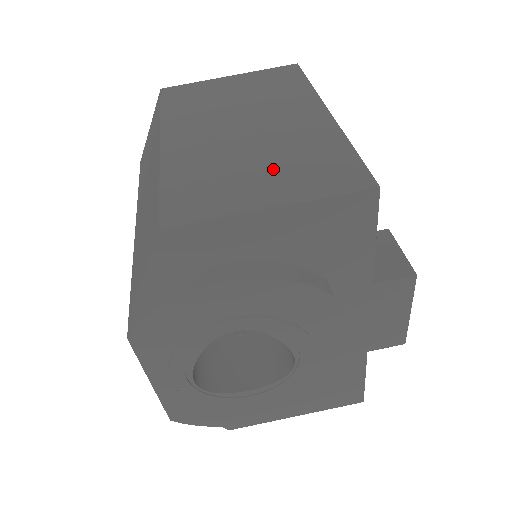
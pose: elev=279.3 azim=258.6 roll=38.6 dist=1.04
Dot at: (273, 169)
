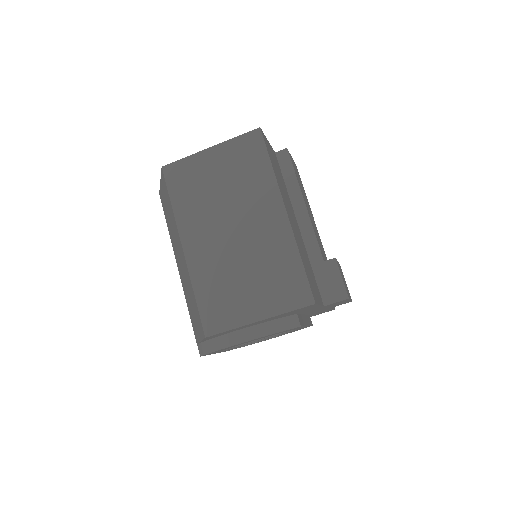
Dot at: (256, 283)
